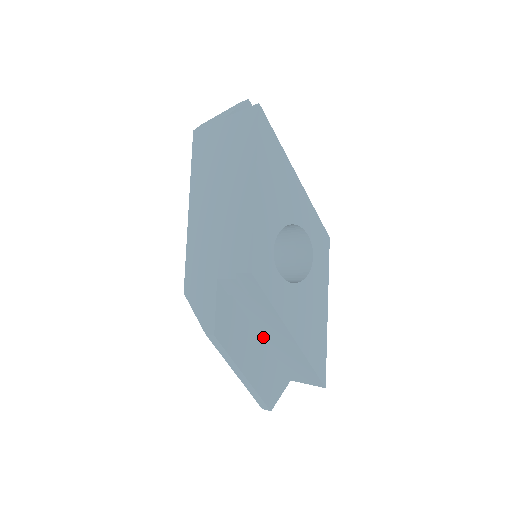
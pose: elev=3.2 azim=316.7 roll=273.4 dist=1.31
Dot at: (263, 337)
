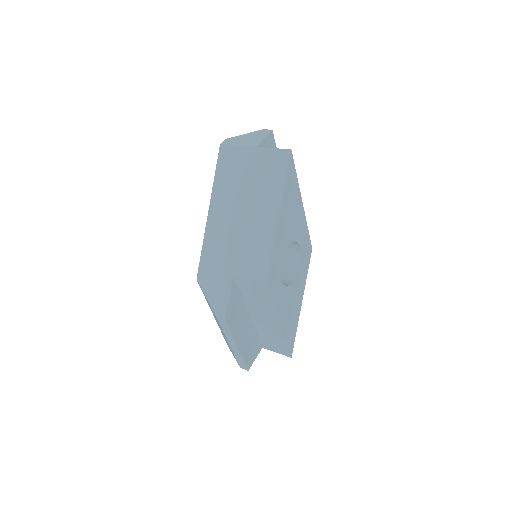
Dot at: (253, 318)
